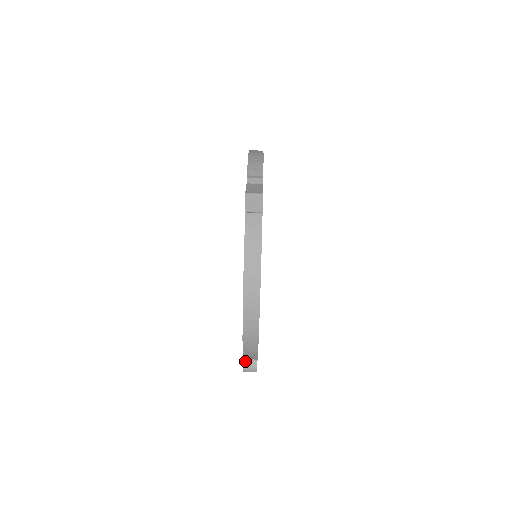
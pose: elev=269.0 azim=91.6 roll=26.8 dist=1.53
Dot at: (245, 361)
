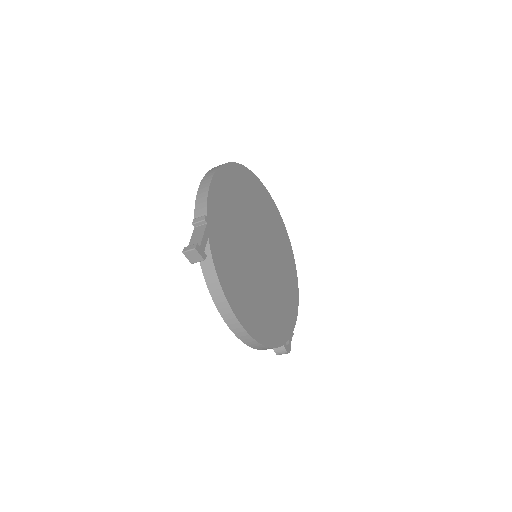
Dot at: (275, 348)
